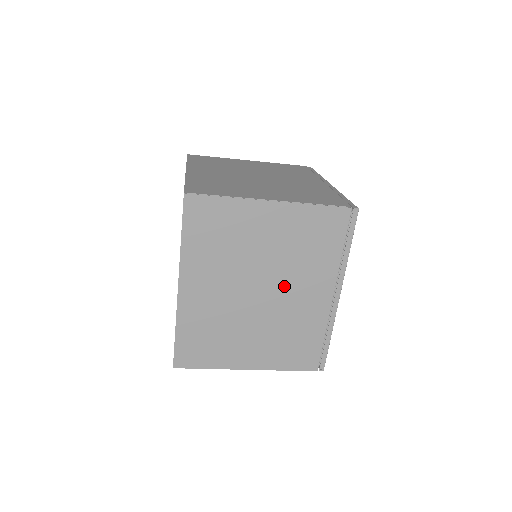
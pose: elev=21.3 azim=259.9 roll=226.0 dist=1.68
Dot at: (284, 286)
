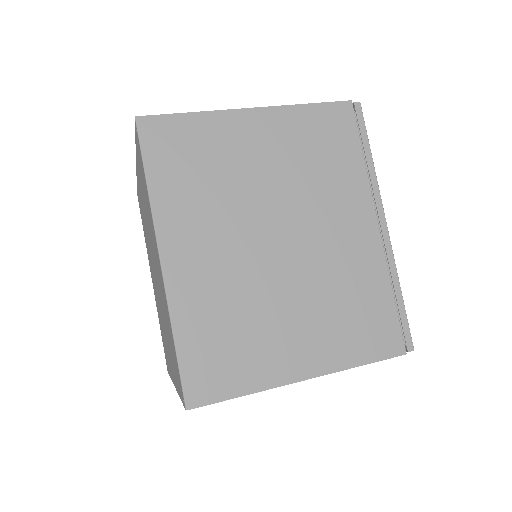
Dot at: occluded
